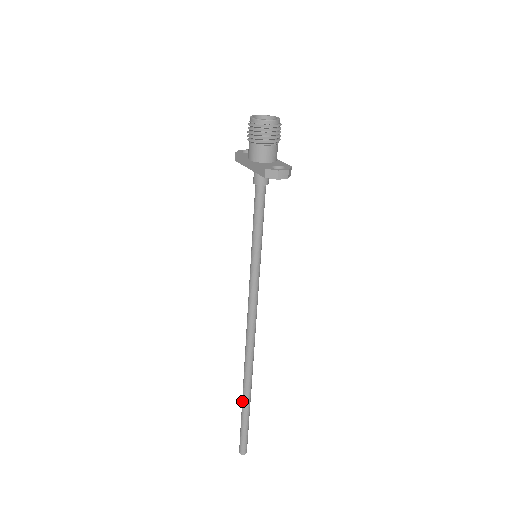
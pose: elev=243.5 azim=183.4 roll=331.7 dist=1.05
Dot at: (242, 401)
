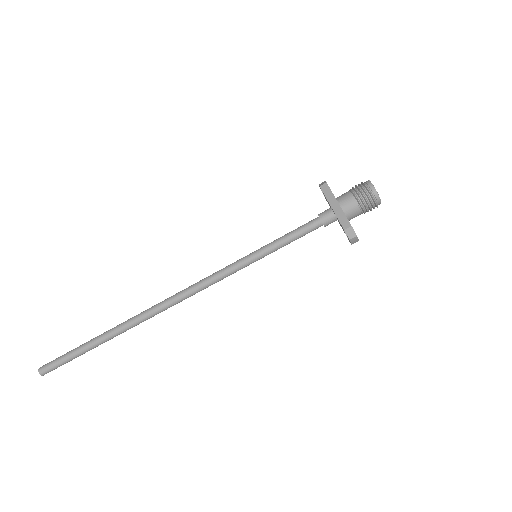
Dot at: (101, 336)
